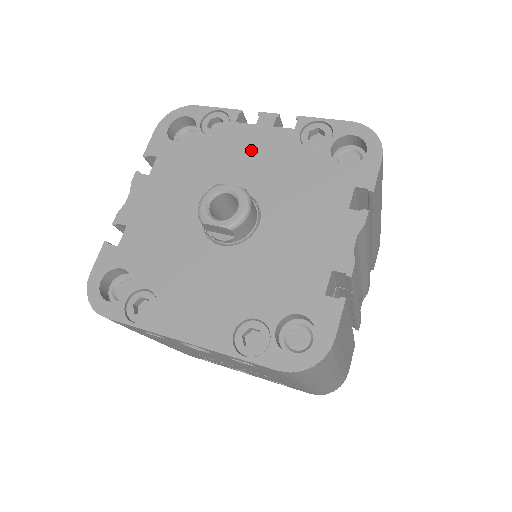
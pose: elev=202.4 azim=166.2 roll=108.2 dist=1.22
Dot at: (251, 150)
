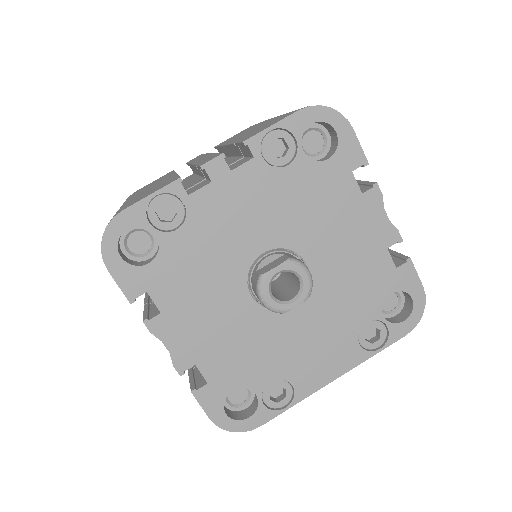
Dot at: (234, 210)
